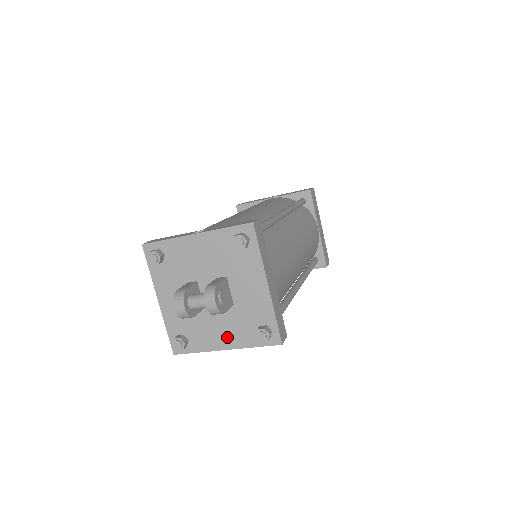
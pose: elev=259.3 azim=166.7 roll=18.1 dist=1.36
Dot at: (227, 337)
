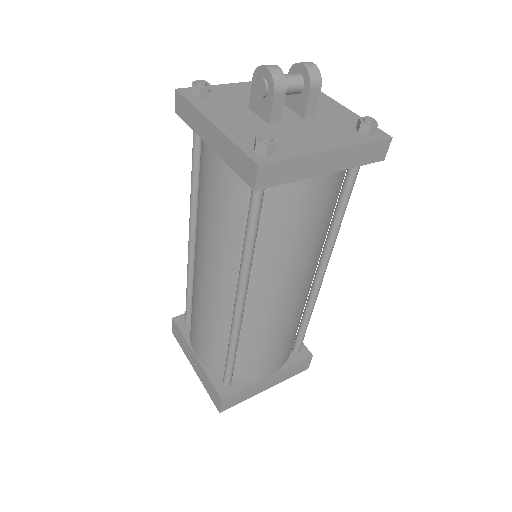
Dot at: (325, 139)
